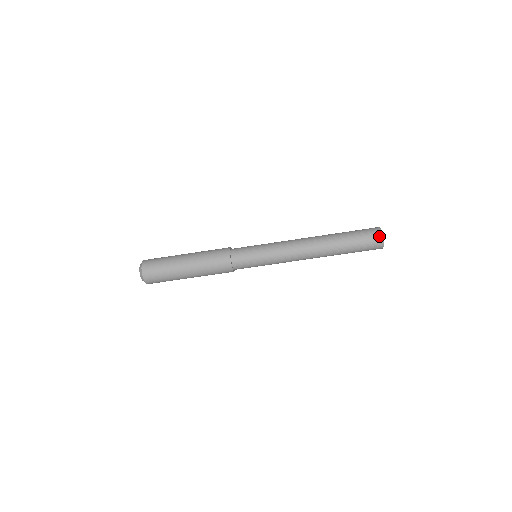
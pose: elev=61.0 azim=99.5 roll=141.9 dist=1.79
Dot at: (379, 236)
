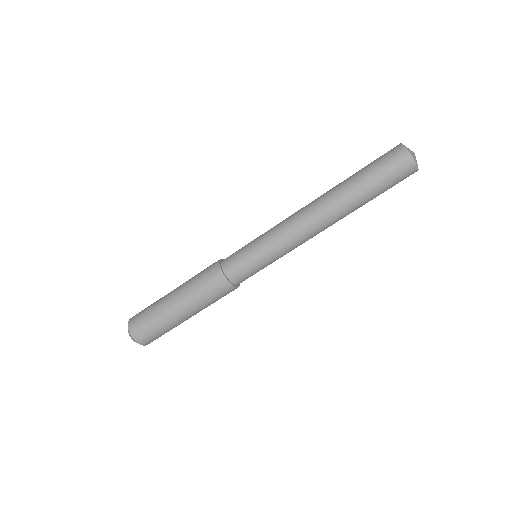
Dot at: (408, 161)
